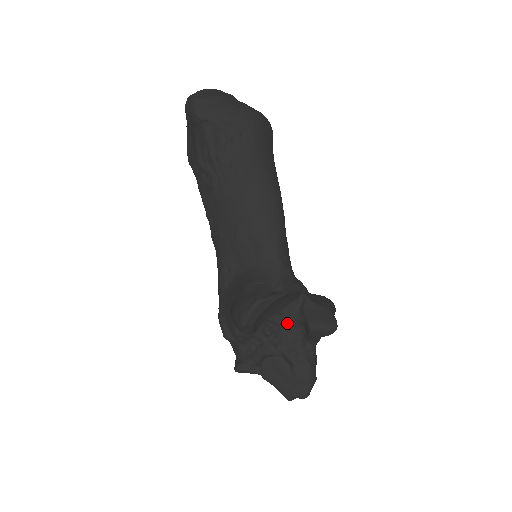
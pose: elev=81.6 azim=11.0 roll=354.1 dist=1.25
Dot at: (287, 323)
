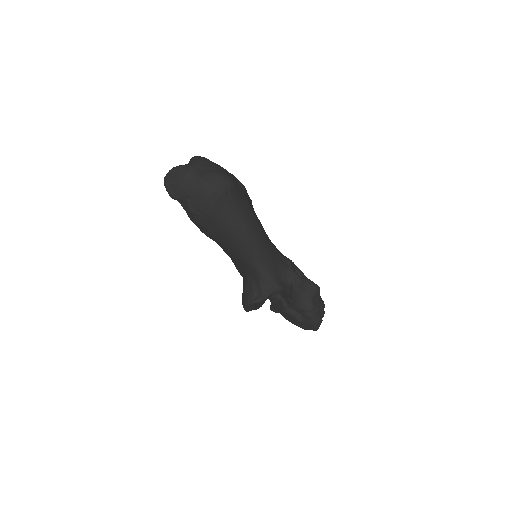
Dot at: (287, 296)
